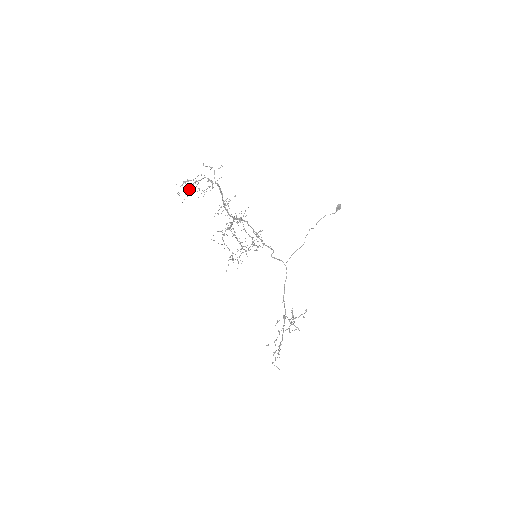
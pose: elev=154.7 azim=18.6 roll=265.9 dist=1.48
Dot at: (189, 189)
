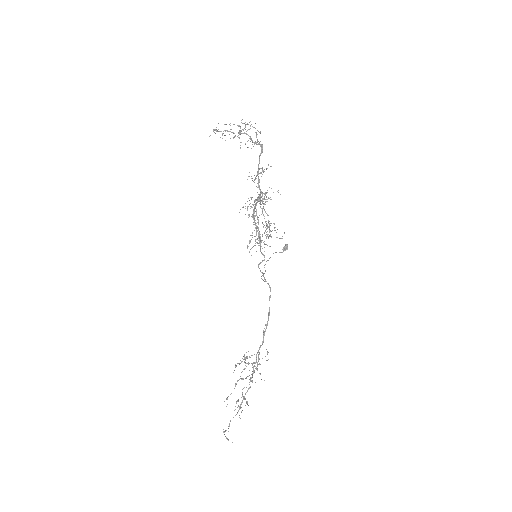
Dot at: occluded
